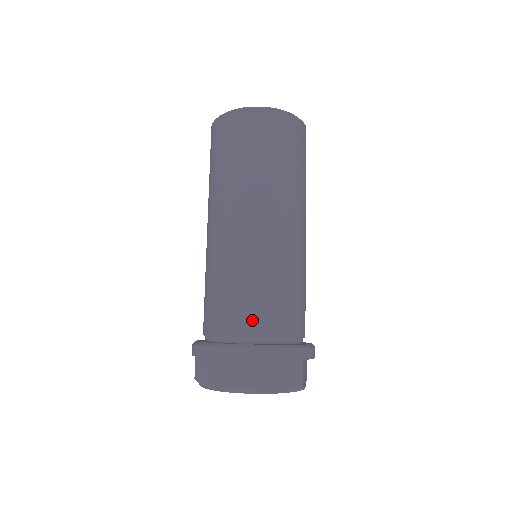
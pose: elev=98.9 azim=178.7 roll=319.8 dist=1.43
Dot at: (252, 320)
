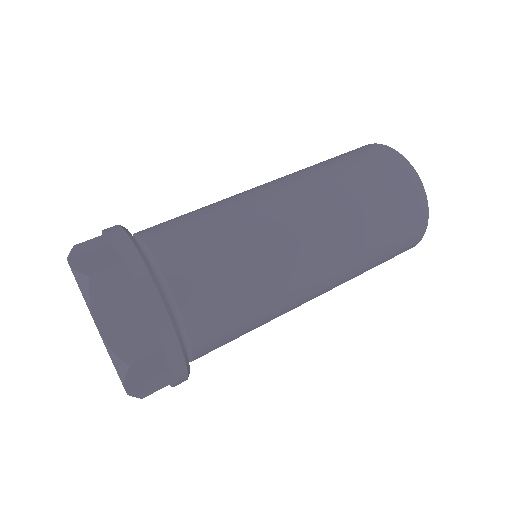
Dot at: (181, 257)
